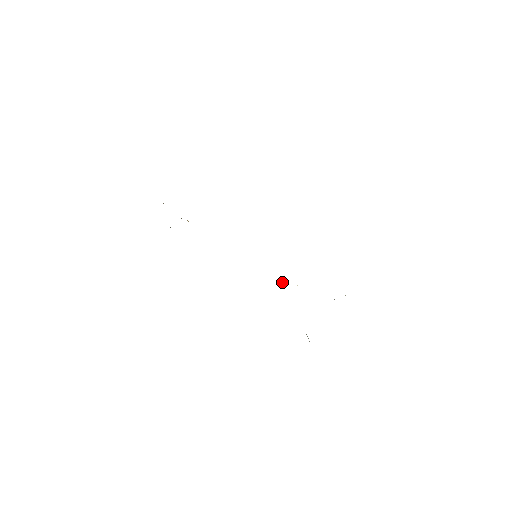
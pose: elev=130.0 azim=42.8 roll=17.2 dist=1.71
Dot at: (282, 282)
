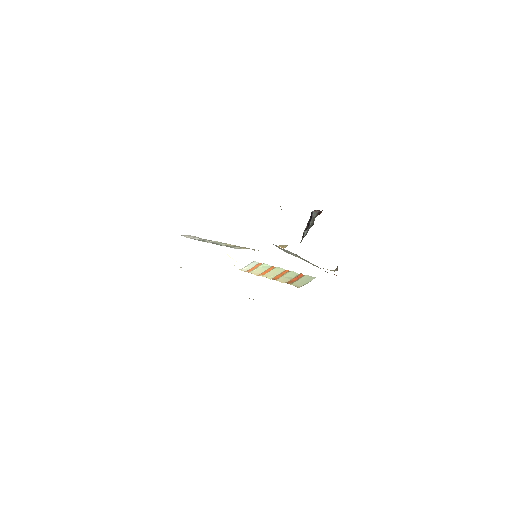
Dot at: occluded
